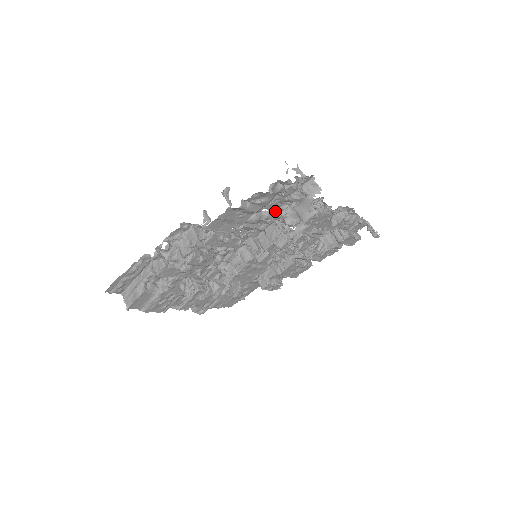
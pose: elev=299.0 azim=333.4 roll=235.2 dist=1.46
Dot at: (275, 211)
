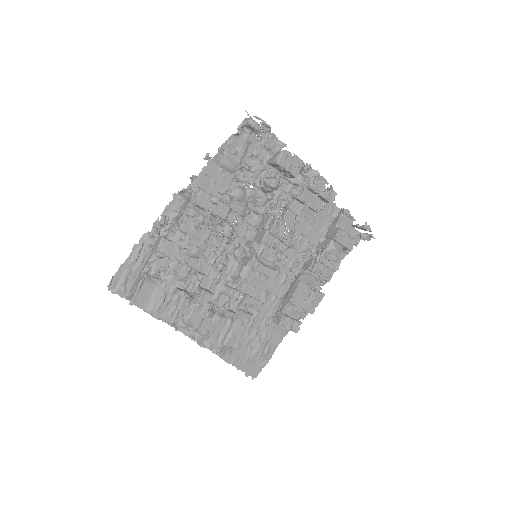
Dot at: (257, 188)
